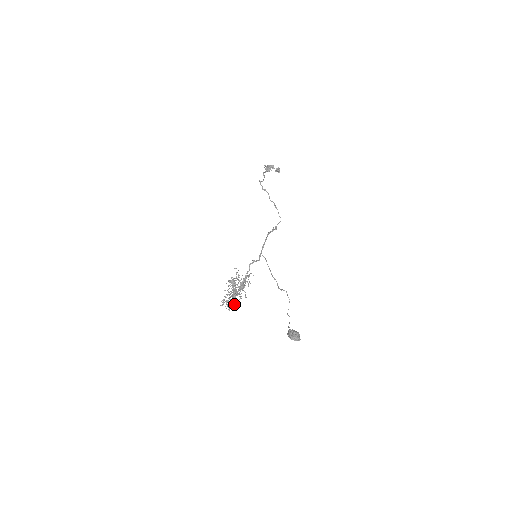
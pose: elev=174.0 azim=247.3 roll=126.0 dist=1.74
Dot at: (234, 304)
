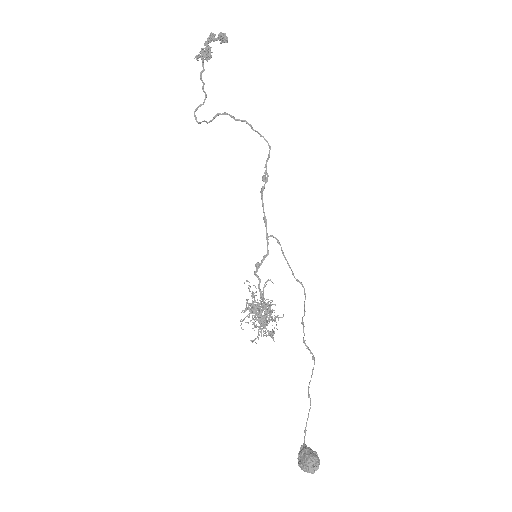
Dot at: (271, 331)
